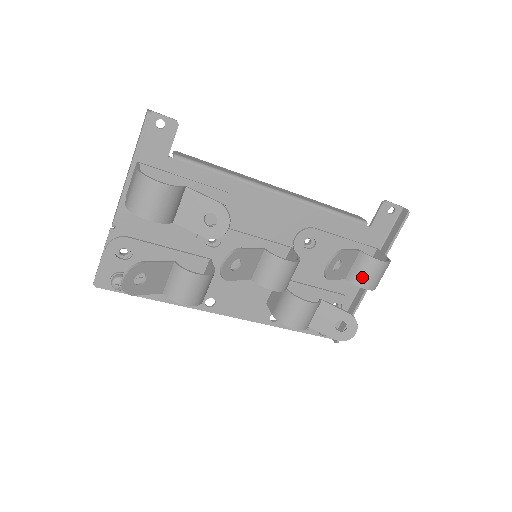
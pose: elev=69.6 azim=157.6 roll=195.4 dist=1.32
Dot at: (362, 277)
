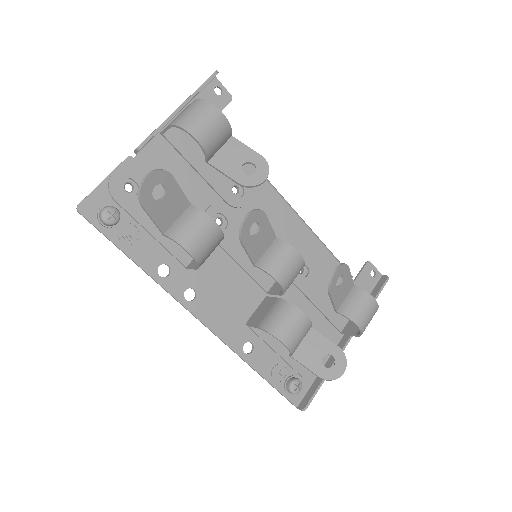
Dot at: (355, 310)
